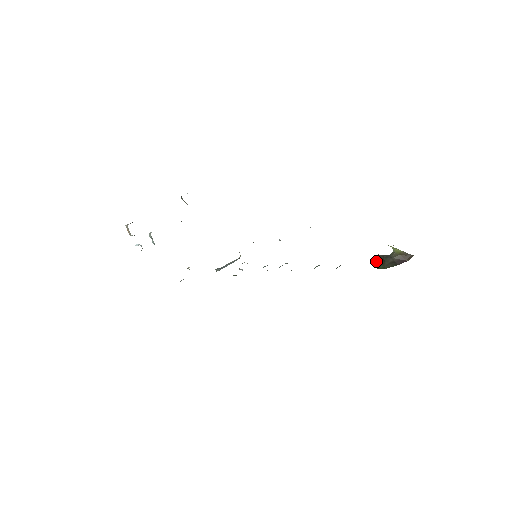
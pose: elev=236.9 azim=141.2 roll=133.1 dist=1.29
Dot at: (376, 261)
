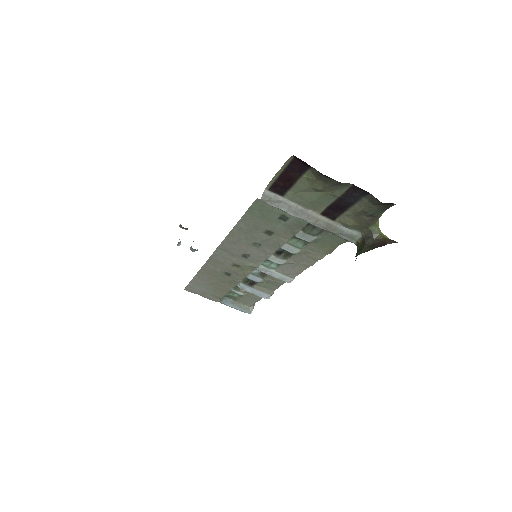
Dot at: (357, 250)
